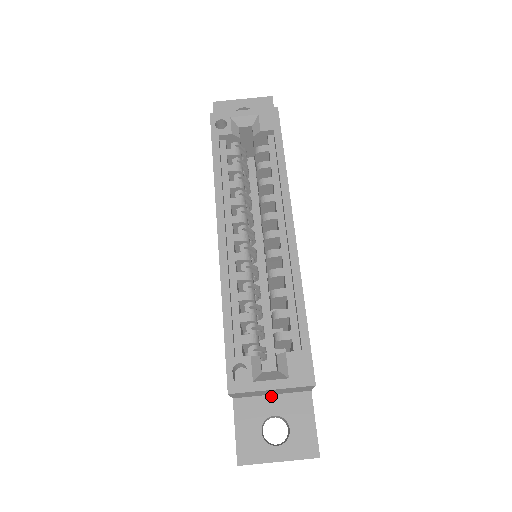
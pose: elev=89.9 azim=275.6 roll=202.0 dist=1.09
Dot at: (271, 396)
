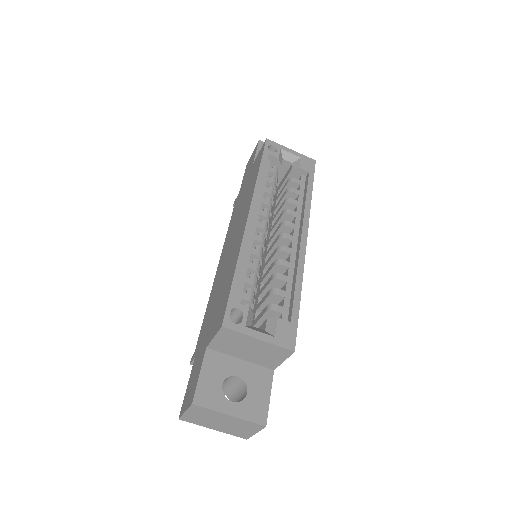
Dot at: (240, 360)
